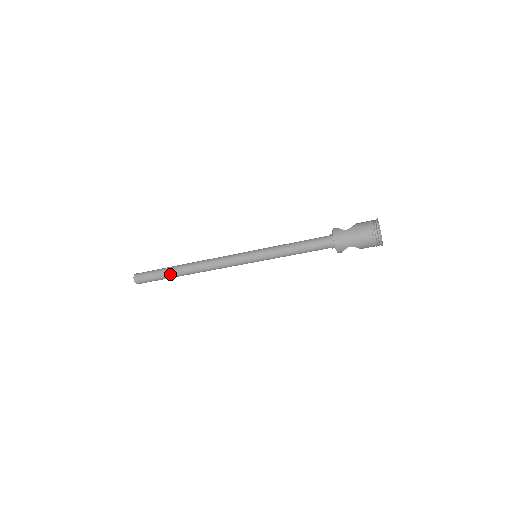
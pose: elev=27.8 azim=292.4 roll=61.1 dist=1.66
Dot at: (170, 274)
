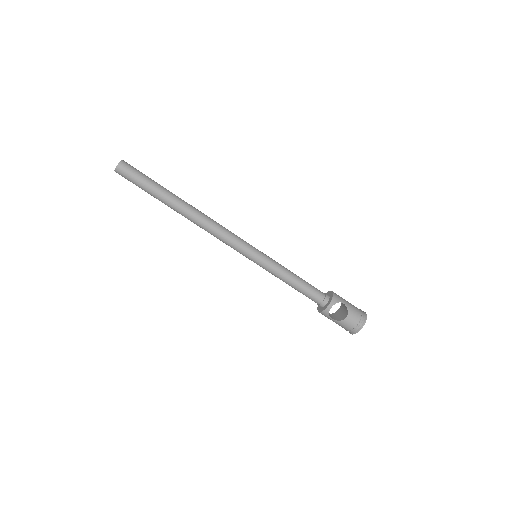
Dot at: (168, 191)
